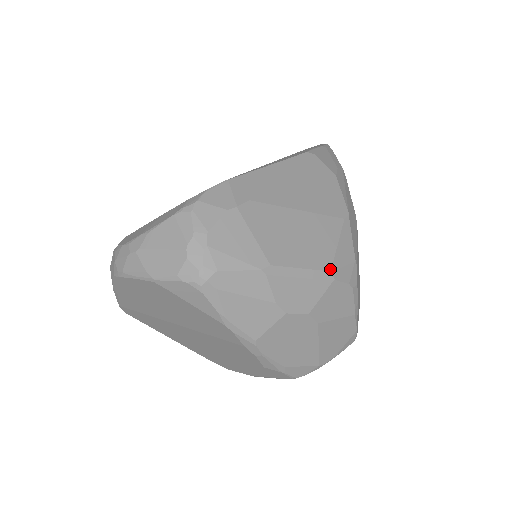
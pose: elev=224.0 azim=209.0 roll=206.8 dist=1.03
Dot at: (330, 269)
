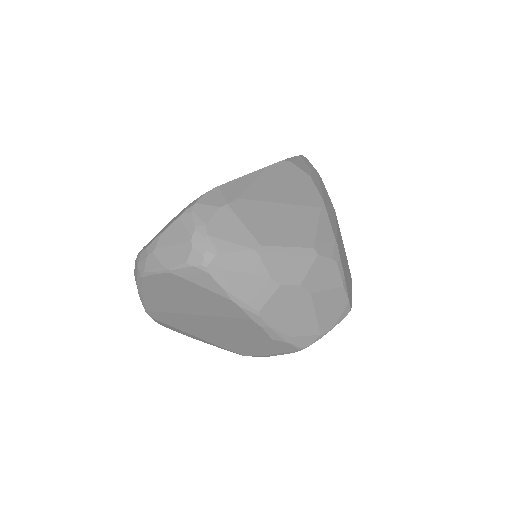
Dot at: (313, 246)
